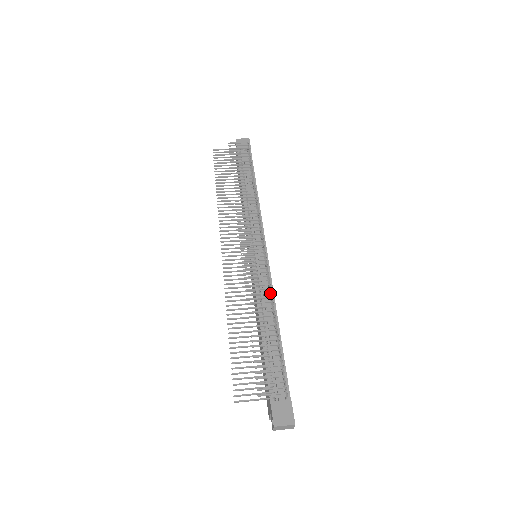
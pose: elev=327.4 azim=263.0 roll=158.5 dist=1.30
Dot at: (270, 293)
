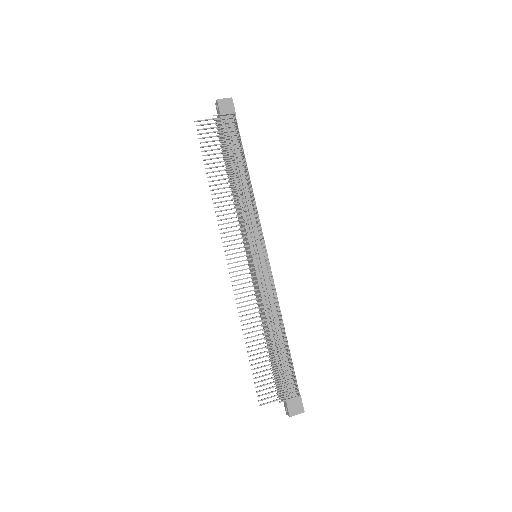
Dot at: occluded
